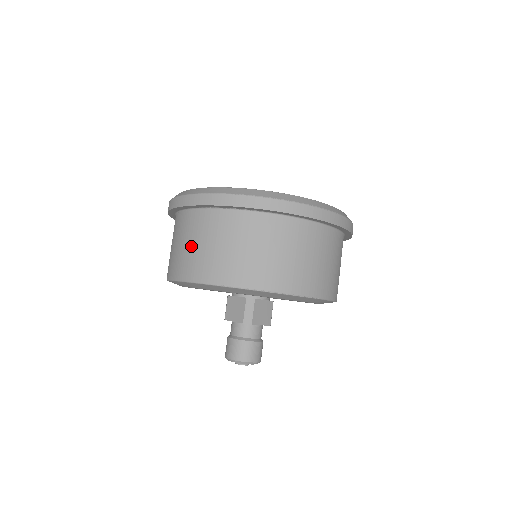
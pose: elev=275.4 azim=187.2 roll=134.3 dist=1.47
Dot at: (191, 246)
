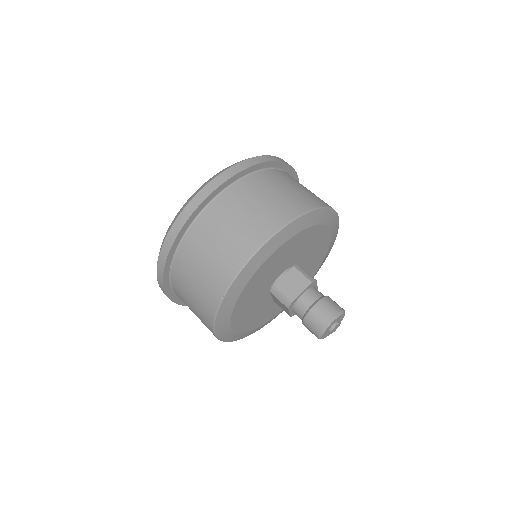
Dot at: (196, 315)
